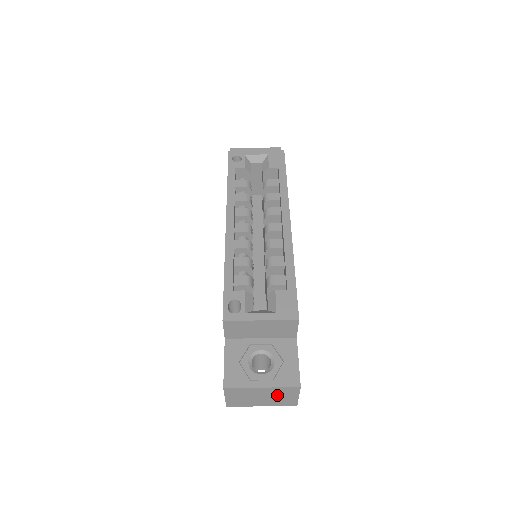
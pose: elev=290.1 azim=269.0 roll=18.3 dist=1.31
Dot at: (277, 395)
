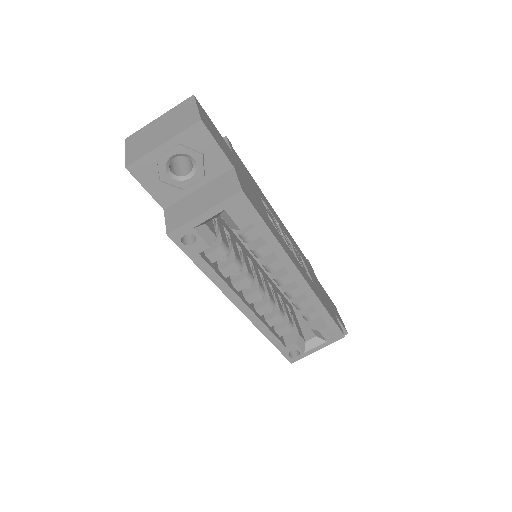
Dot at: occluded
